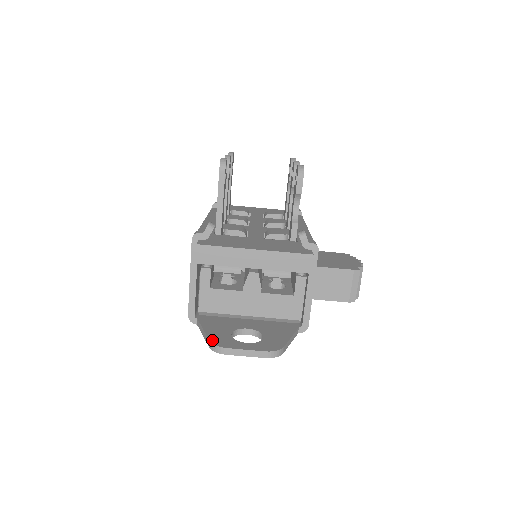
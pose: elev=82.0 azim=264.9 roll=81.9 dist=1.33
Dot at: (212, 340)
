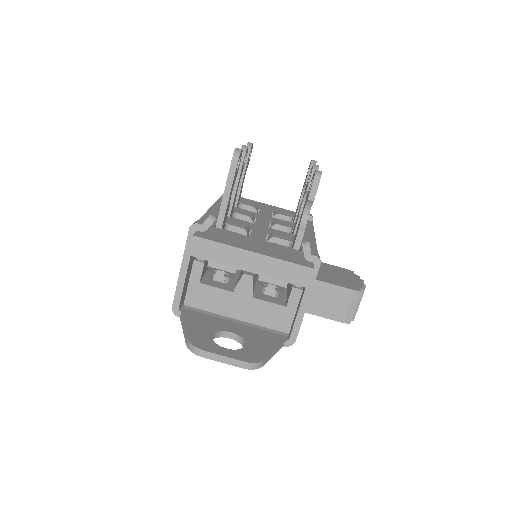
Dot at: (191, 339)
